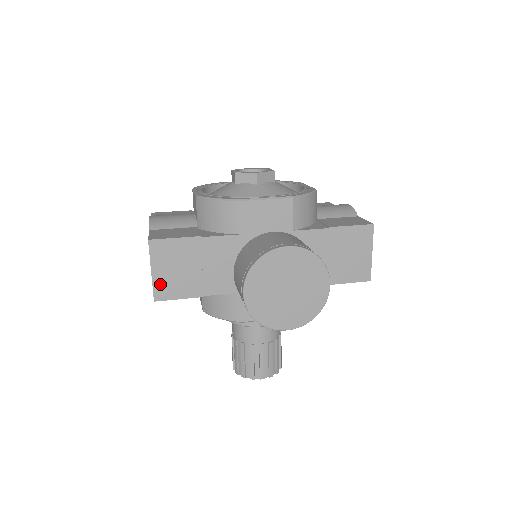
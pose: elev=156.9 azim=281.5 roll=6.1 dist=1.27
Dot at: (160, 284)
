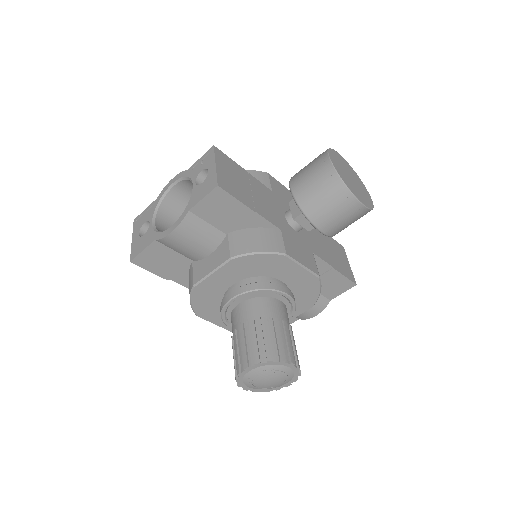
Dot at: (222, 178)
